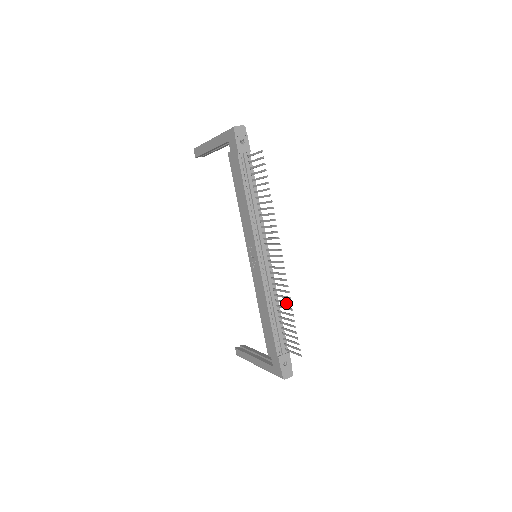
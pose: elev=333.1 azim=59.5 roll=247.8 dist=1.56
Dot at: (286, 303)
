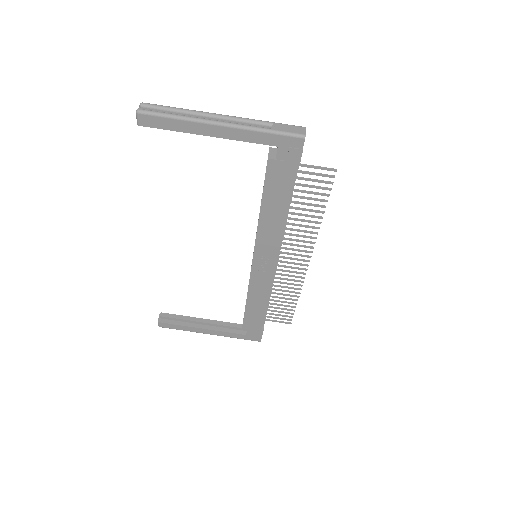
Dot at: occluded
